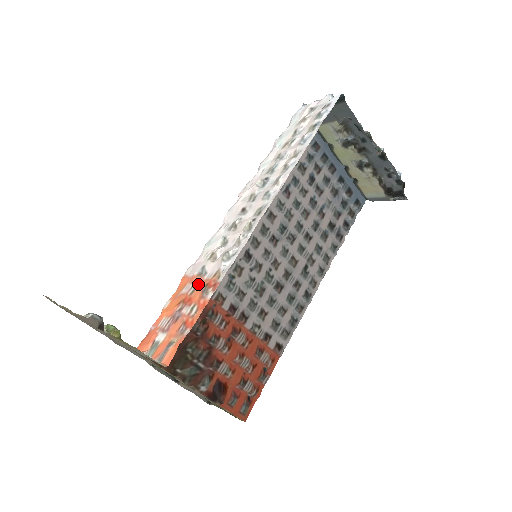
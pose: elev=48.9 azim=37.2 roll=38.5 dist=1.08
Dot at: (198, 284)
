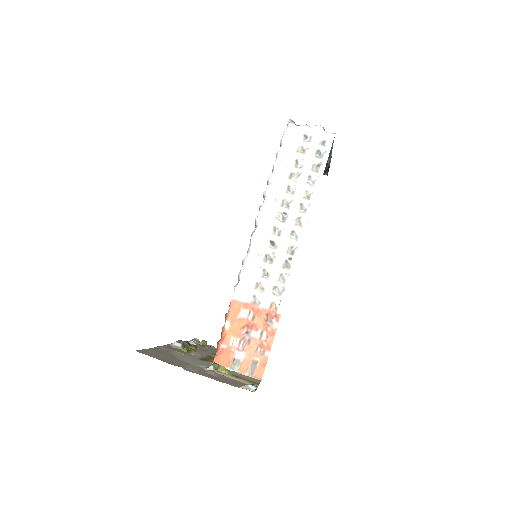
Dot at: (256, 312)
